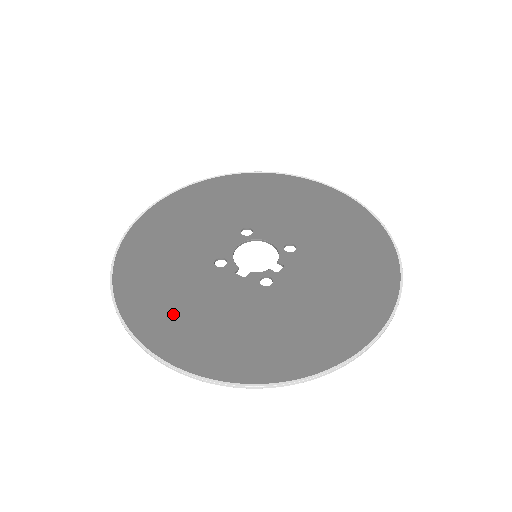
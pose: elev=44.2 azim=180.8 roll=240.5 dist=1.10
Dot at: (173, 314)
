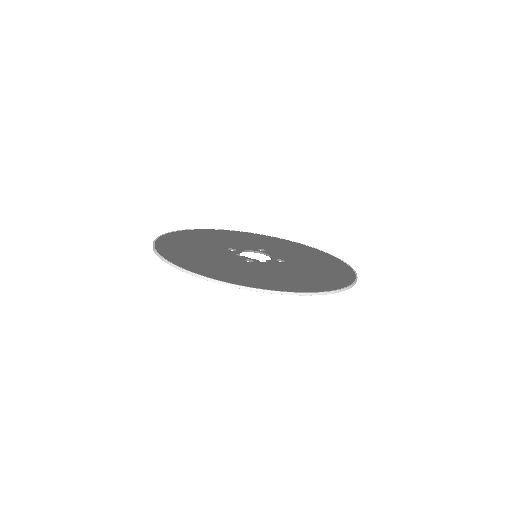
Dot at: (183, 248)
